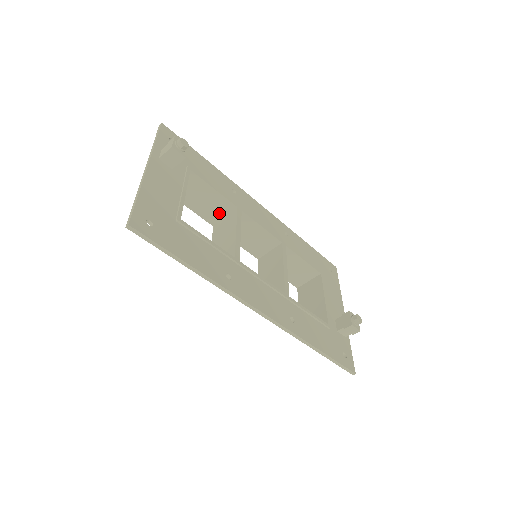
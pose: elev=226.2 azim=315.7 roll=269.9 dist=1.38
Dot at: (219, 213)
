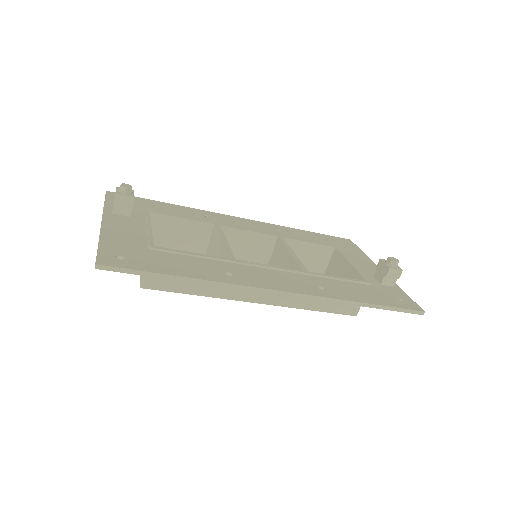
Dot at: (202, 240)
